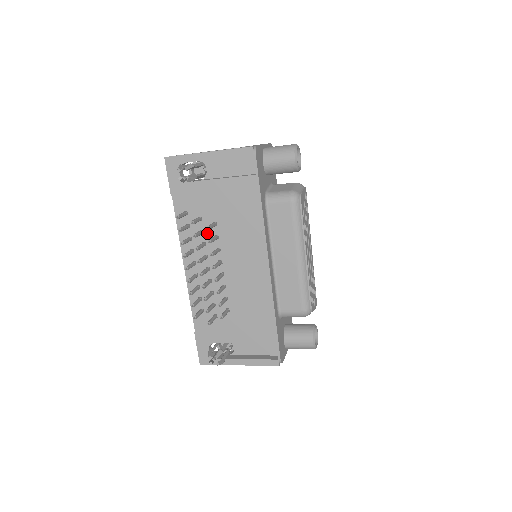
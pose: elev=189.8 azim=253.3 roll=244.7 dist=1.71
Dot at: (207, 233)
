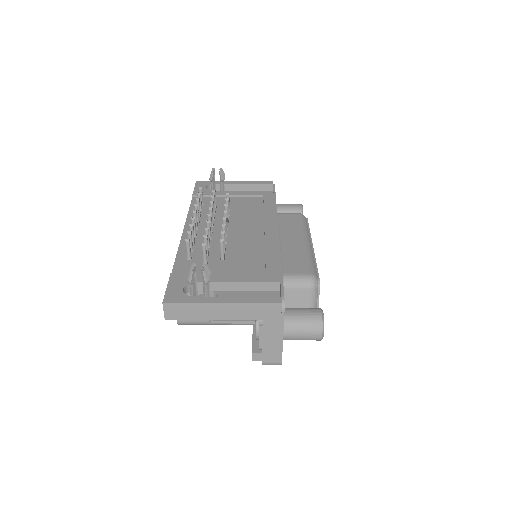
Dot at: (218, 214)
